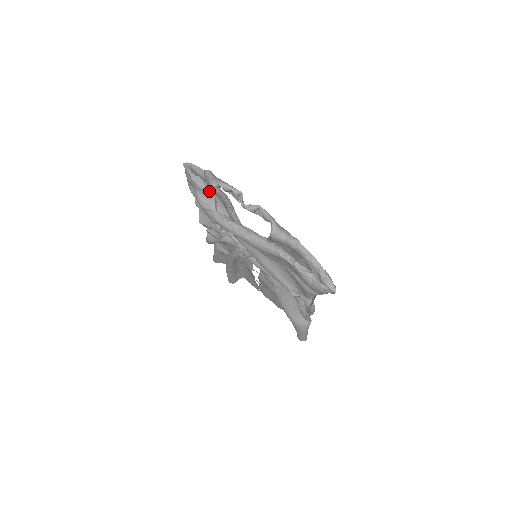
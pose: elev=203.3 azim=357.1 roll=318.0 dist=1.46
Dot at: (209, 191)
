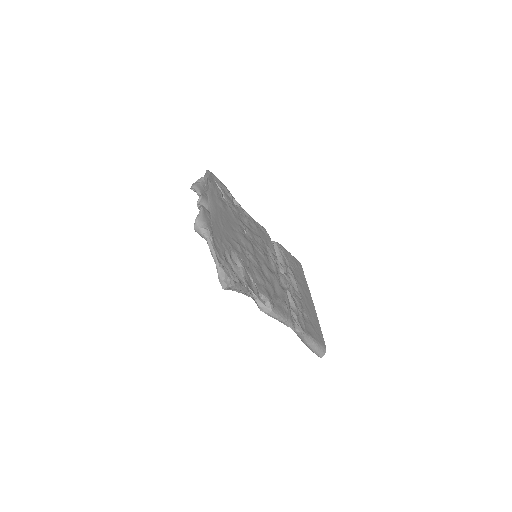
Dot at: occluded
